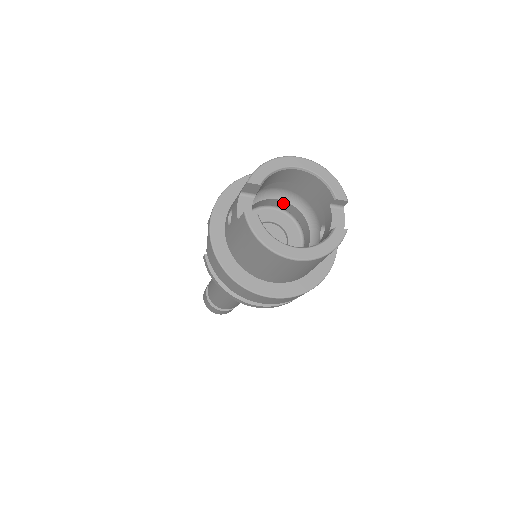
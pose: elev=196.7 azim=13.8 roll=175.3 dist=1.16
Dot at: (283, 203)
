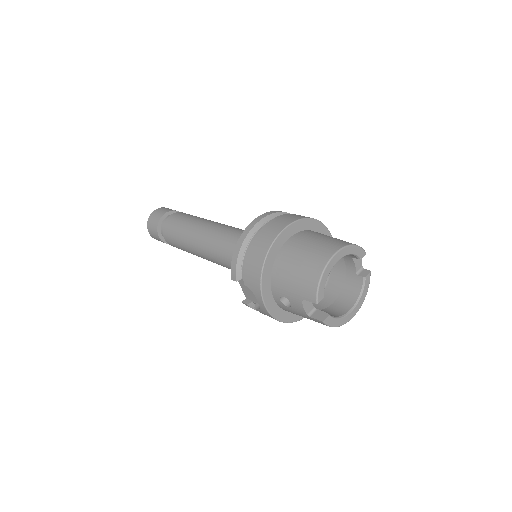
Dot at: occluded
